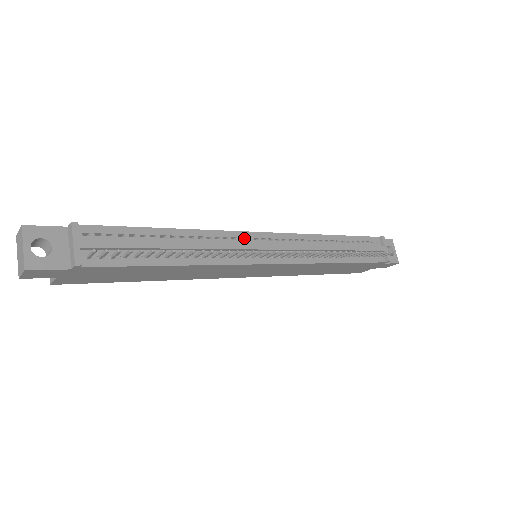
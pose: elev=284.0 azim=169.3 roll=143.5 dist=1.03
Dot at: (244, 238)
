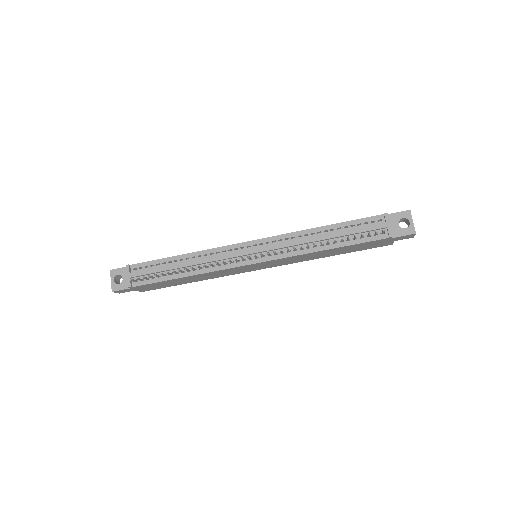
Dot at: (232, 249)
